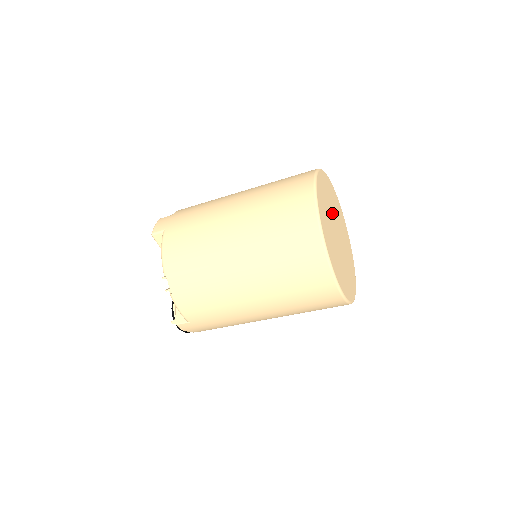
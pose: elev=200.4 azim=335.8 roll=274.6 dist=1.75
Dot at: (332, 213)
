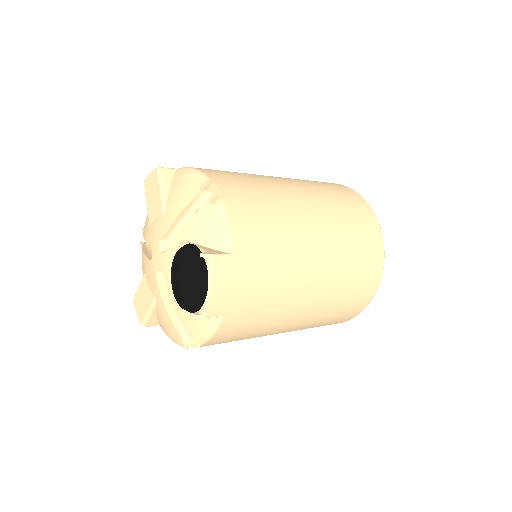
Dot at: occluded
